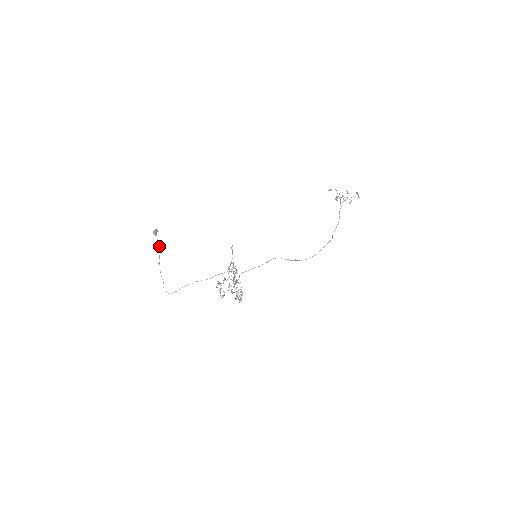
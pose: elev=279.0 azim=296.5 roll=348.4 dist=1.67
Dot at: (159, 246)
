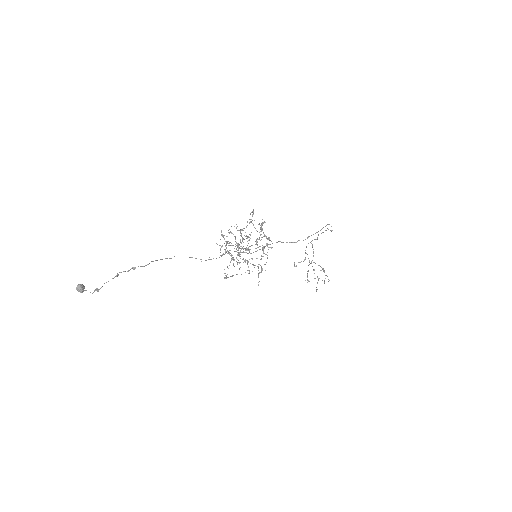
Dot at: occluded
